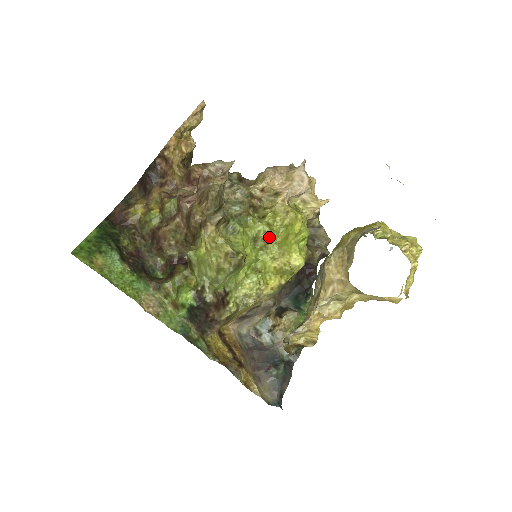
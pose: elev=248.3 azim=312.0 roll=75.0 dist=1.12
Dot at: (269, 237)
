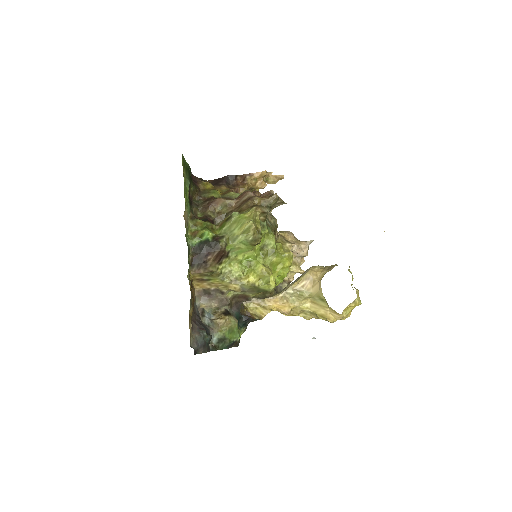
Dot at: (272, 252)
